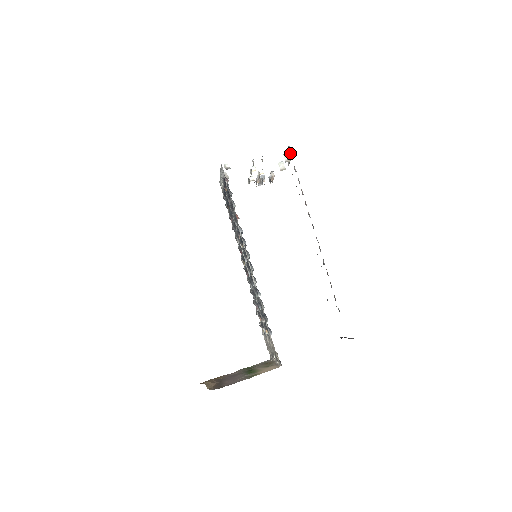
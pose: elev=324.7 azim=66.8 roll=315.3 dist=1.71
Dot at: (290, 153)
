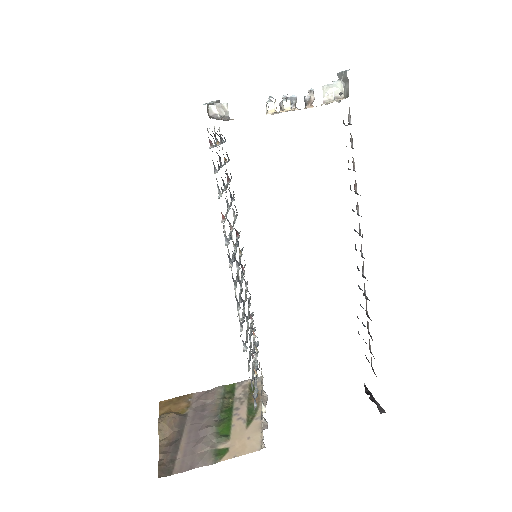
Dot at: (346, 85)
